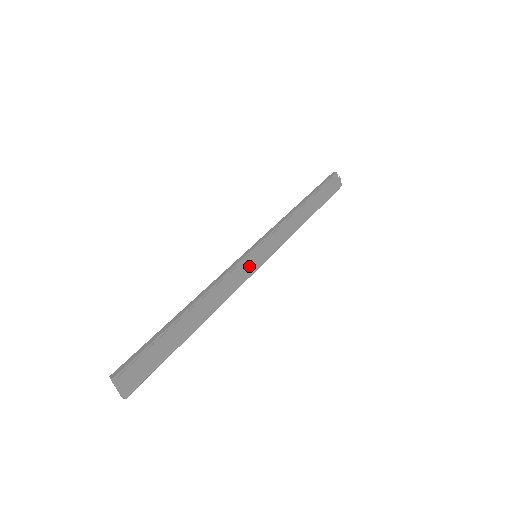
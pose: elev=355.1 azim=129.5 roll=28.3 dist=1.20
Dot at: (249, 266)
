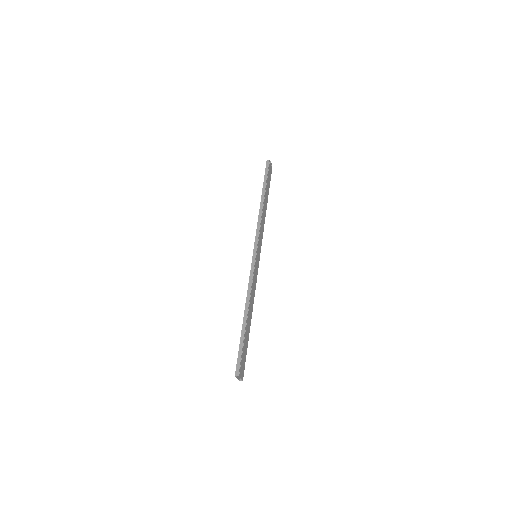
Dot at: (257, 266)
